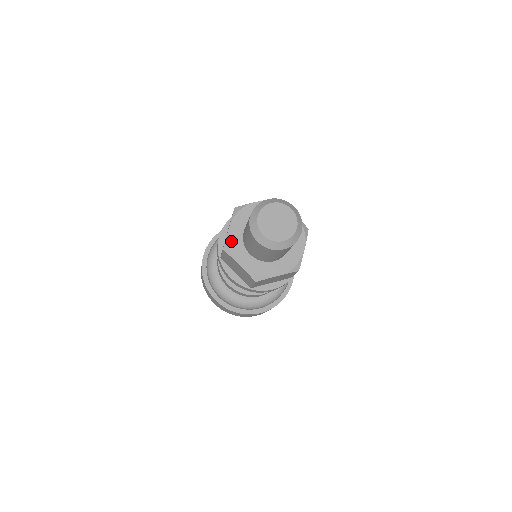
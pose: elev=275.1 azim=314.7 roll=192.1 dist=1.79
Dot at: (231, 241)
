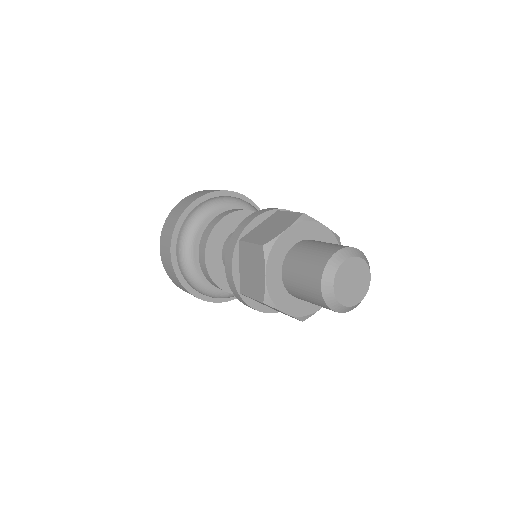
Dot at: (272, 291)
